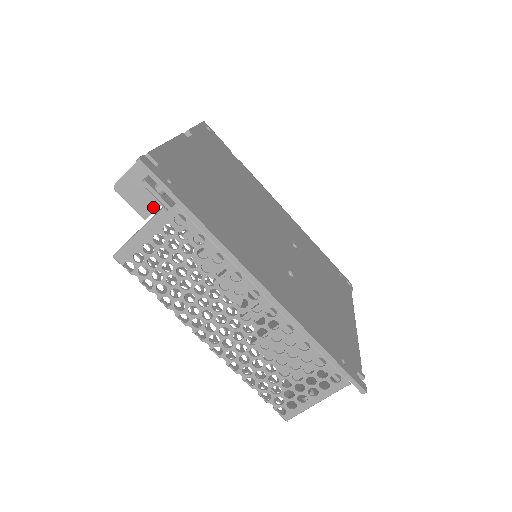
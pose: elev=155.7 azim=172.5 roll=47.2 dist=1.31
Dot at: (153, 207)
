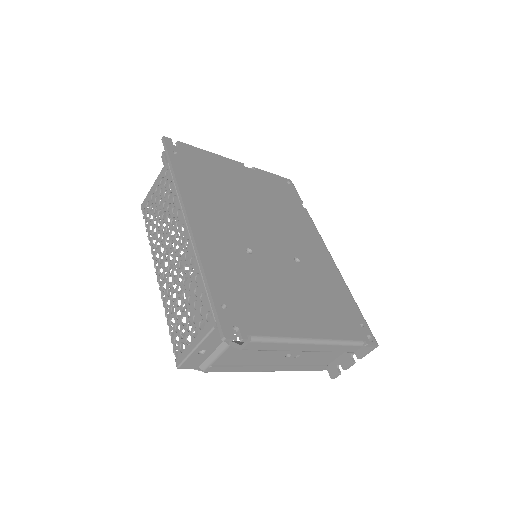
Dot at: occluded
